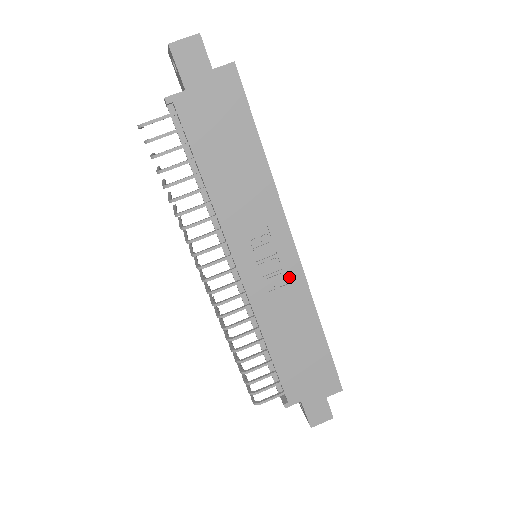
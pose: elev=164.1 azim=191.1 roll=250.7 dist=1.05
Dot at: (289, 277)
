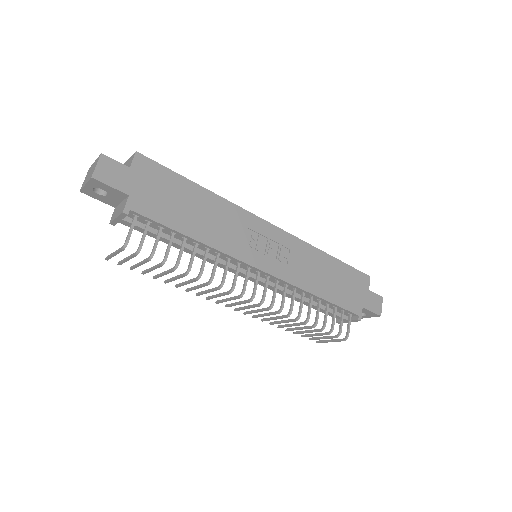
Dot at: (286, 245)
